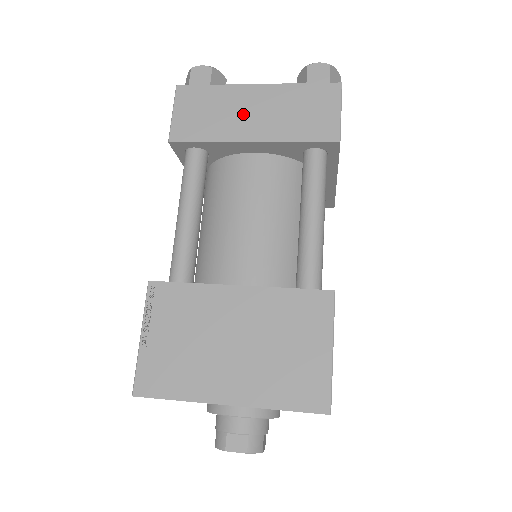
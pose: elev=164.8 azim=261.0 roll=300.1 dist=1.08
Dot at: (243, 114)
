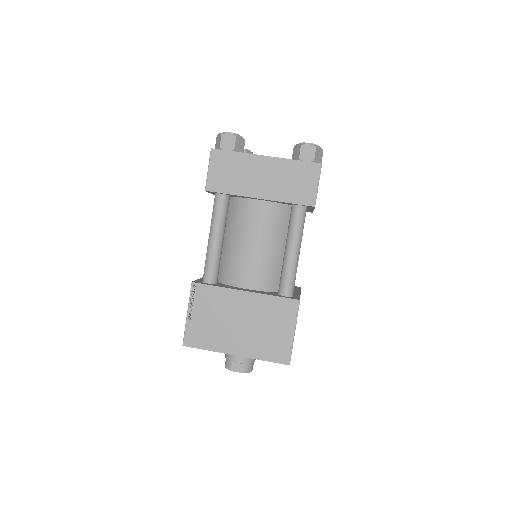
Dot at: (255, 177)
